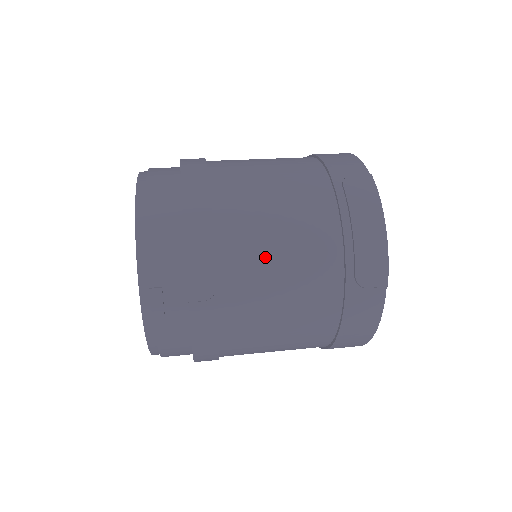
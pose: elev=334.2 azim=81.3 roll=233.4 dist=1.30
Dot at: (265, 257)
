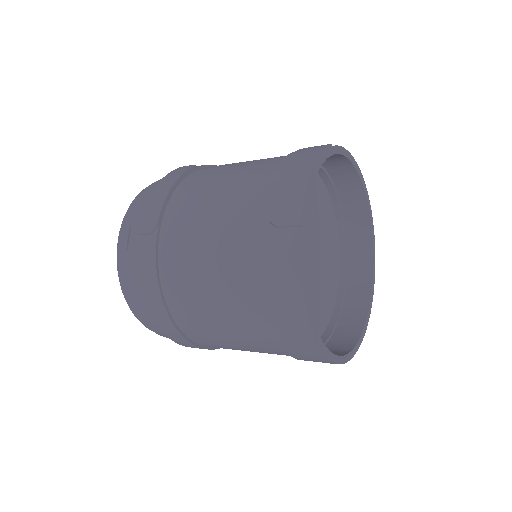
Dot at: (202, 201)
